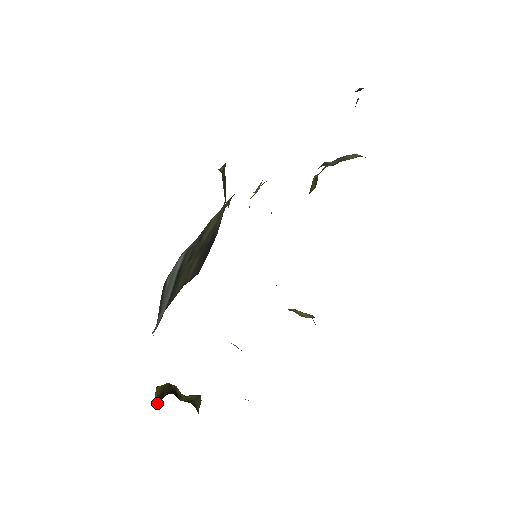
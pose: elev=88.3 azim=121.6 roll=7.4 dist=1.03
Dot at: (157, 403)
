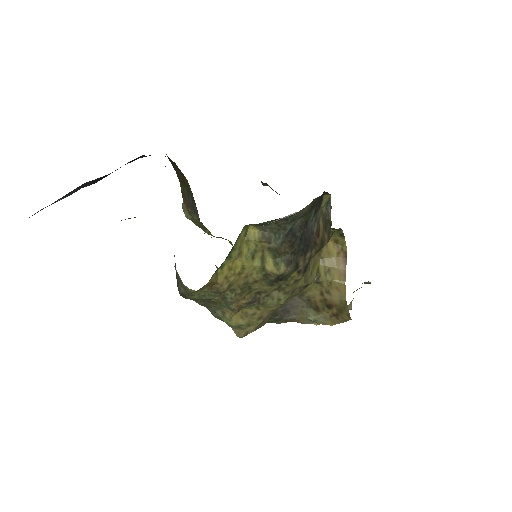
Dot at: occluded
